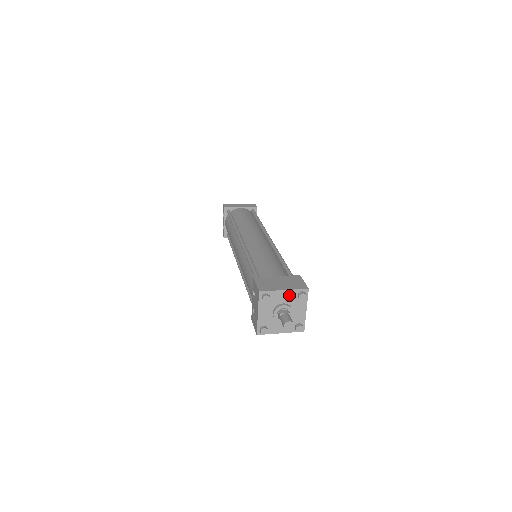
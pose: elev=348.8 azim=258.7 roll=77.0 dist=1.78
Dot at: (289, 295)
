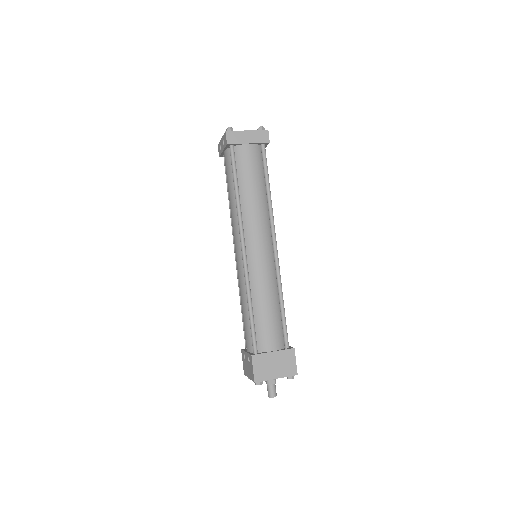
Dot at: (279, 377)
